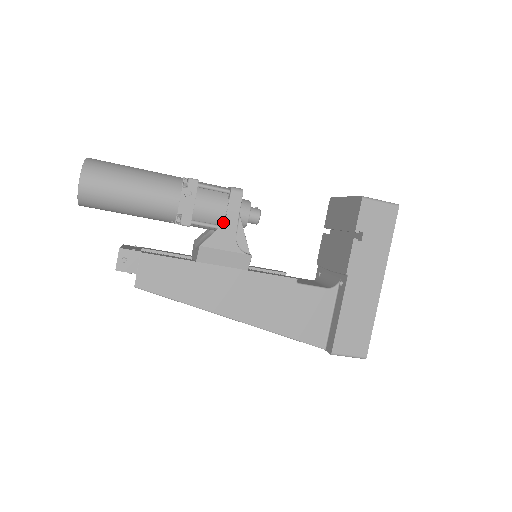
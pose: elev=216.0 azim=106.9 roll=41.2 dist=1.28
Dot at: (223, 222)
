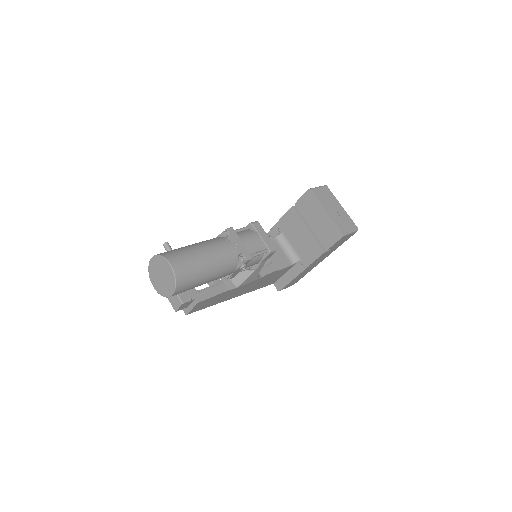
Dot at: occluded
